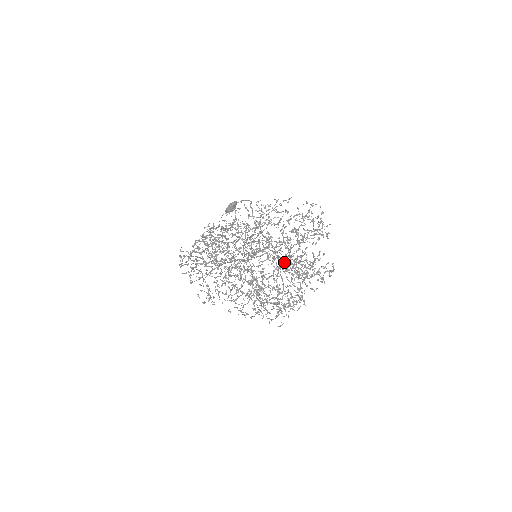
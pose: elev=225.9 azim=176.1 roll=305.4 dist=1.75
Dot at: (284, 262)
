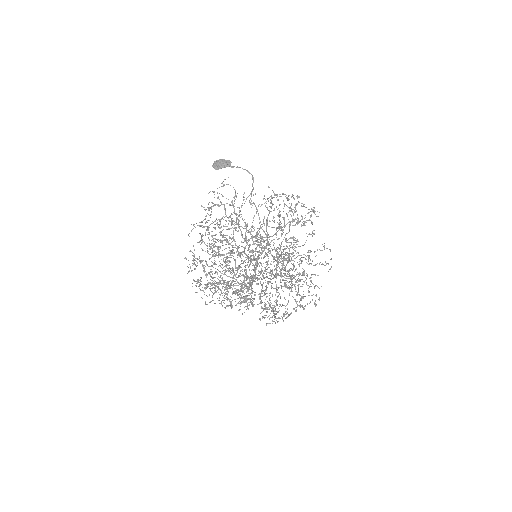
Dot at: (301, 298)
